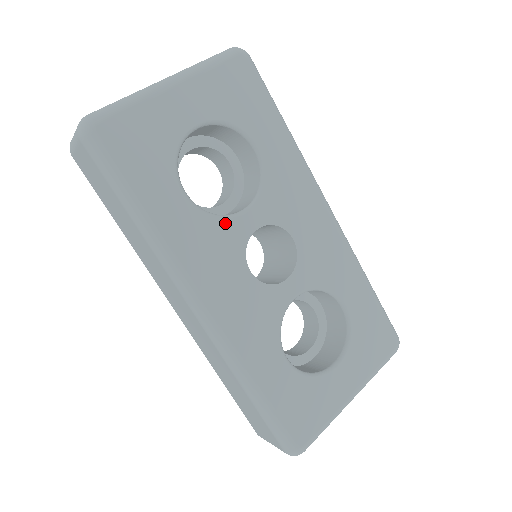
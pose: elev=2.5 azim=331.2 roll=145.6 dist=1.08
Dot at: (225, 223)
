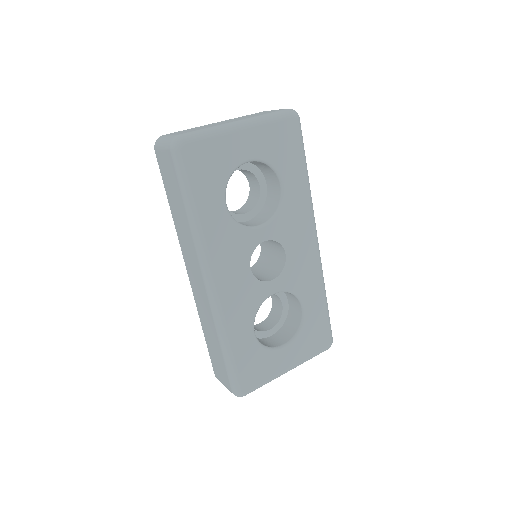
Dot at: (245, 232)
